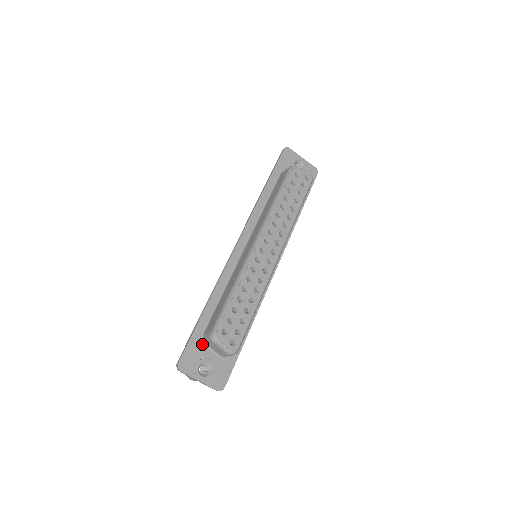
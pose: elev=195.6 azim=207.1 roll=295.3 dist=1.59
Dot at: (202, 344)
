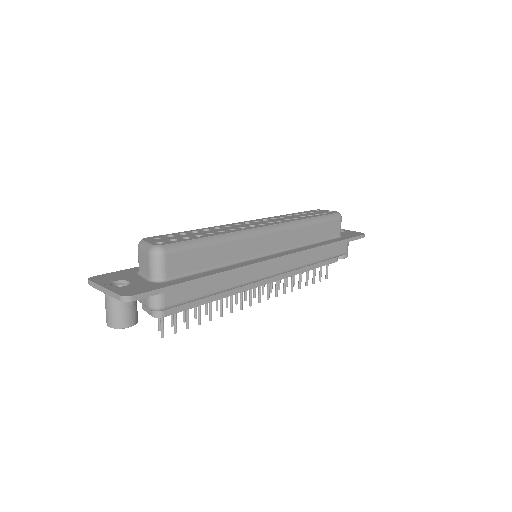
Dot at: (135, 273)
